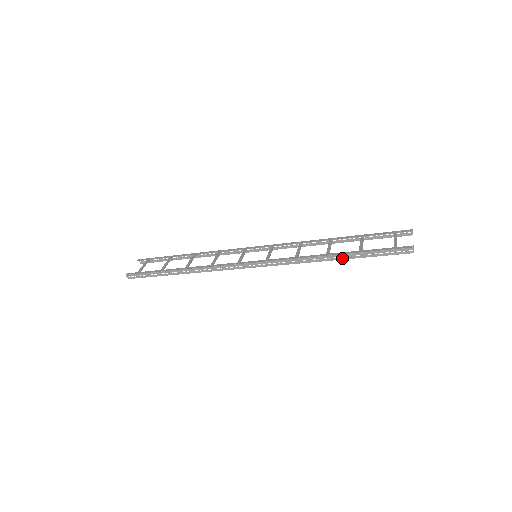
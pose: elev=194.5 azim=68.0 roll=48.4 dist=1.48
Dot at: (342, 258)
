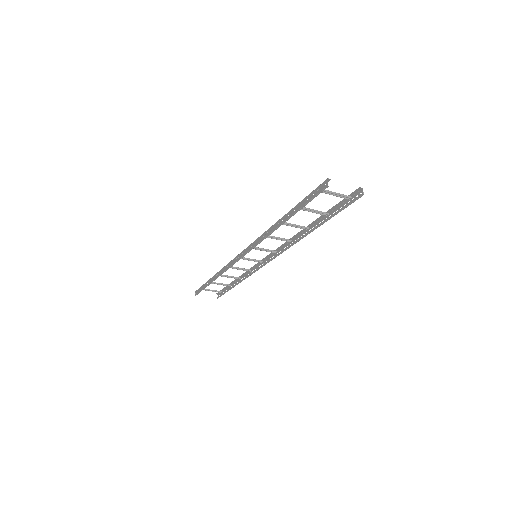
Dot at: (285, 219)
